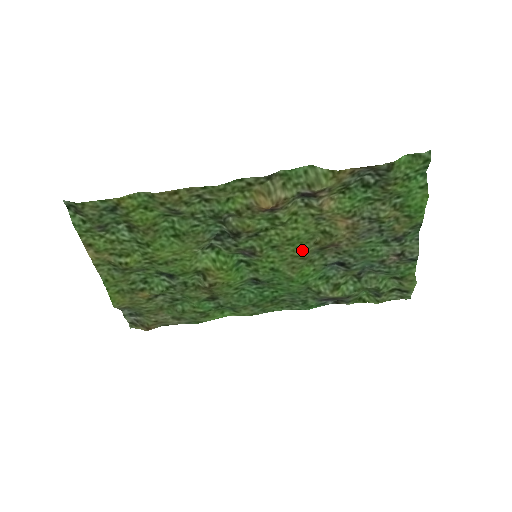
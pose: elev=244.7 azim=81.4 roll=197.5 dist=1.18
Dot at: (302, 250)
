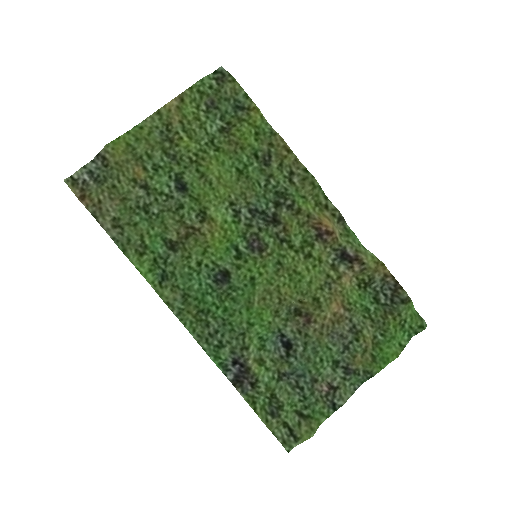
Dot at: (288, 293)
